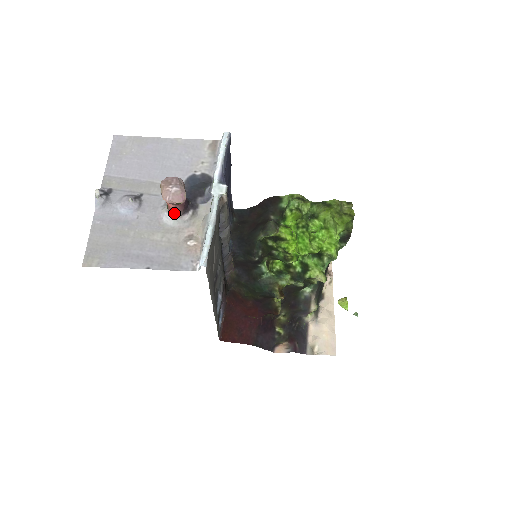
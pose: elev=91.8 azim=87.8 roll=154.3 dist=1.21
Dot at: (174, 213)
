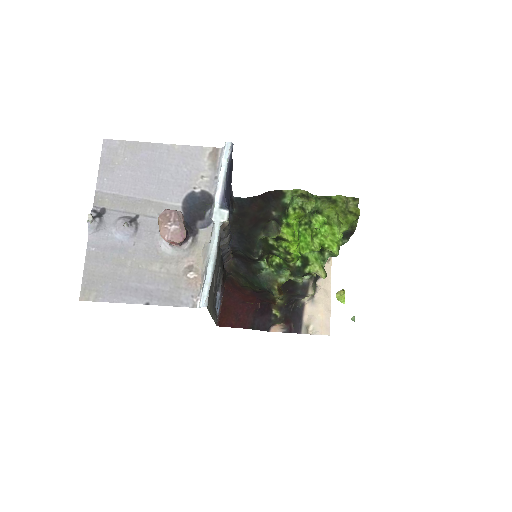
Dot at: (173, 244)
